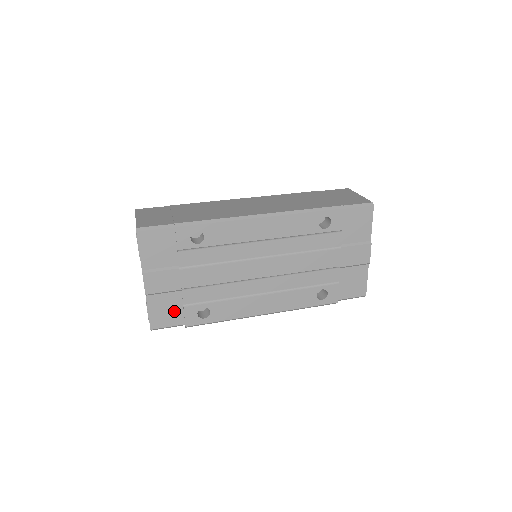
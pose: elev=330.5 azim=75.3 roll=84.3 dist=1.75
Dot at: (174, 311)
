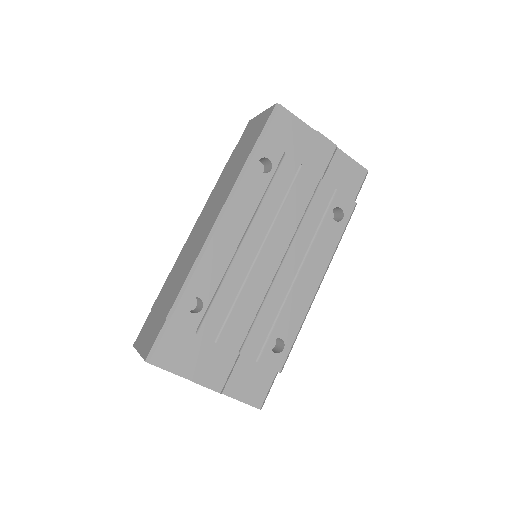
Dot at: (256, 374)
